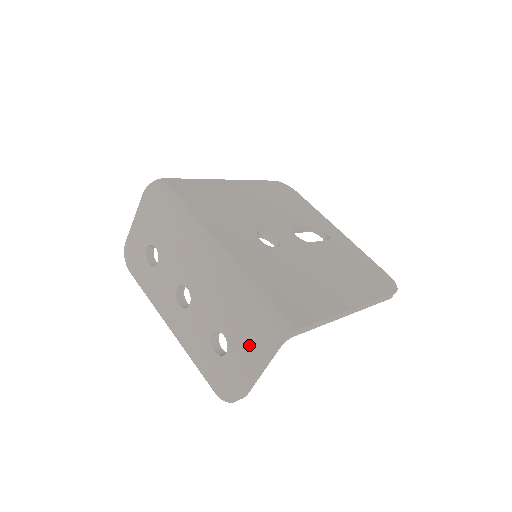
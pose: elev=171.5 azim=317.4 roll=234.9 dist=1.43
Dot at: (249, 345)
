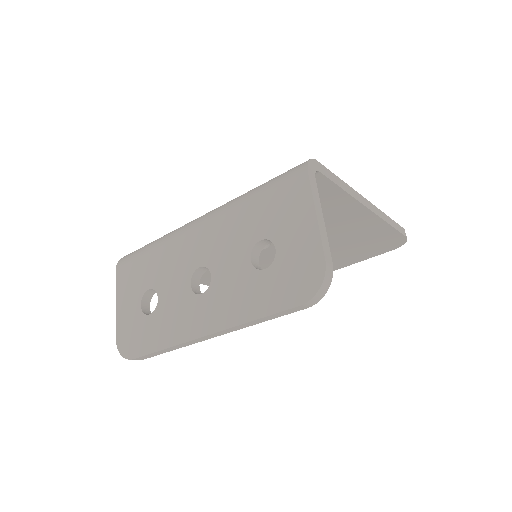
Dot at: (287, 205)
